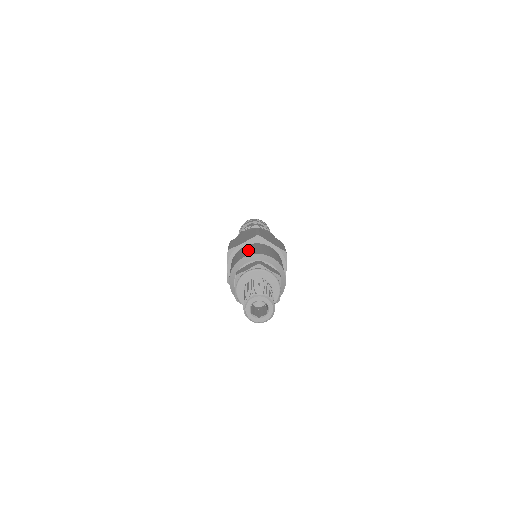
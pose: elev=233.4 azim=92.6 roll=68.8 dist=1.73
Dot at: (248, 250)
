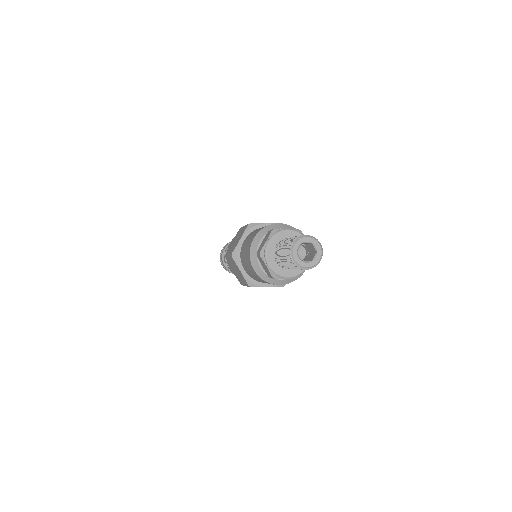
Dot at: (251, 236)
